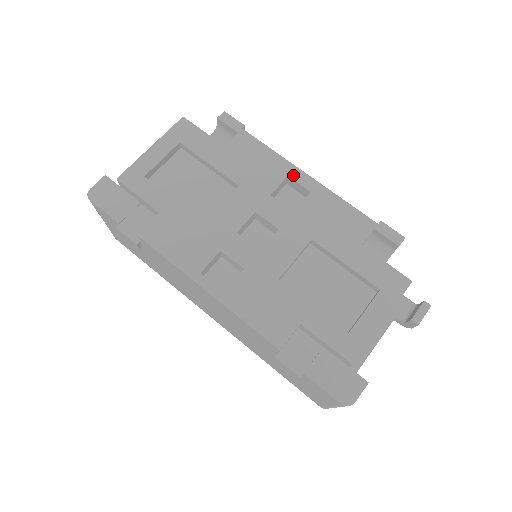
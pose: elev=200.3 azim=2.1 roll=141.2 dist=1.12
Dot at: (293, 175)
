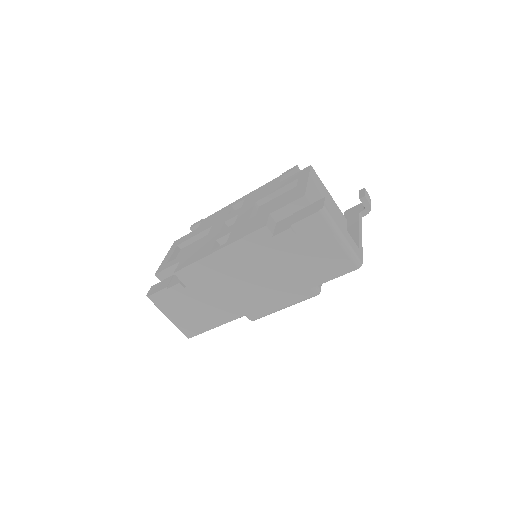
Dot at: (234, 204)
